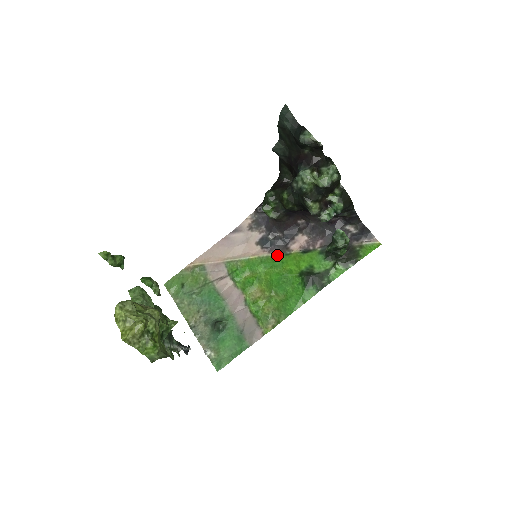
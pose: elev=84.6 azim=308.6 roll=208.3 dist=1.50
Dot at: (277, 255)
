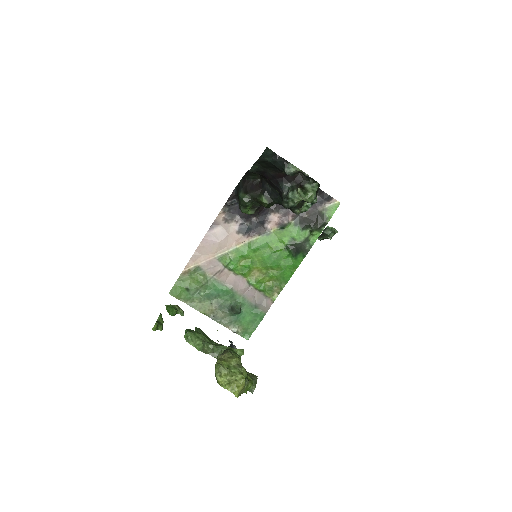
Dot at: (260, 238)
